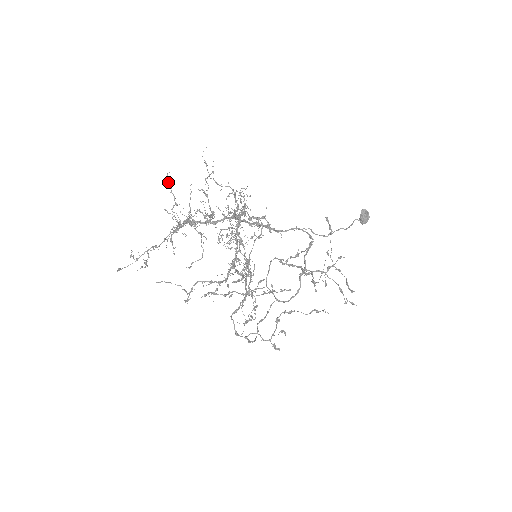
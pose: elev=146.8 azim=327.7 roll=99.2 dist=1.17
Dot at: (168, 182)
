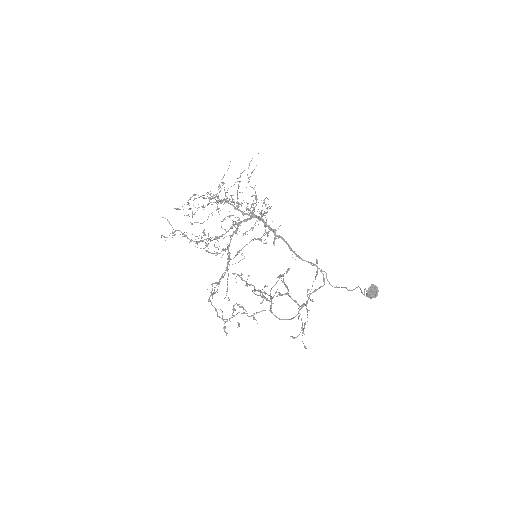
Dot at: occluded
